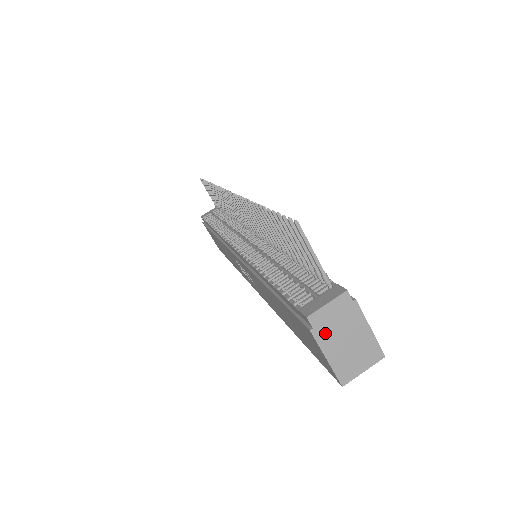
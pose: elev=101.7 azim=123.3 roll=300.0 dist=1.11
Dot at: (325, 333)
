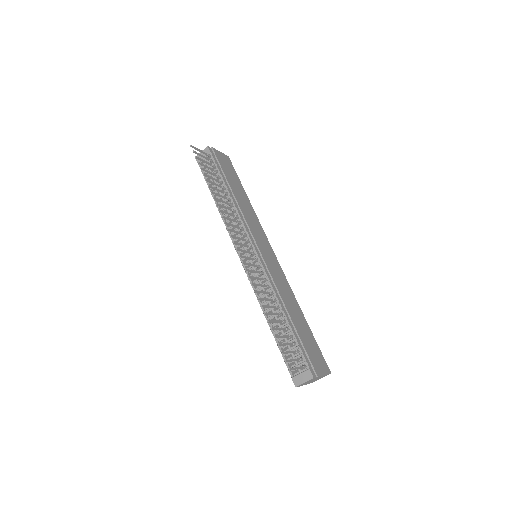
Dot at: (304, 384)
